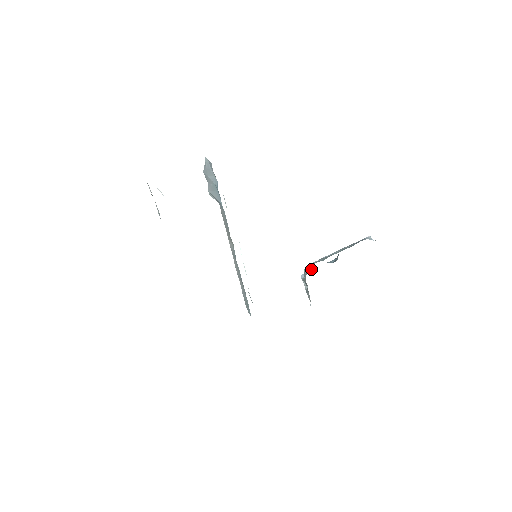
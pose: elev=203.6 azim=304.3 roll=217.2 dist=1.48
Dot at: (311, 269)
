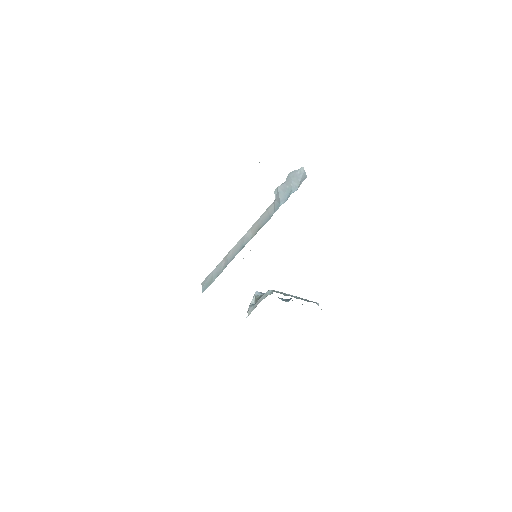
Dot at: occluded
